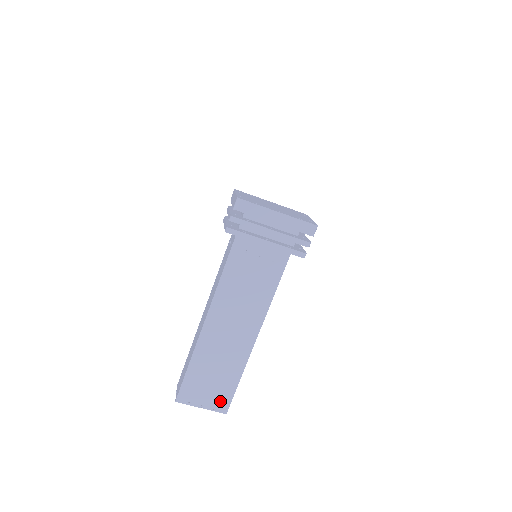
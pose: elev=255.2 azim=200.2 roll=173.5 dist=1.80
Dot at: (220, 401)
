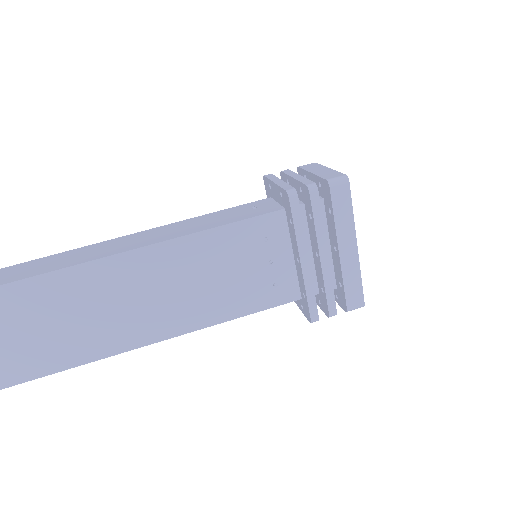
Dot at: out of frame
